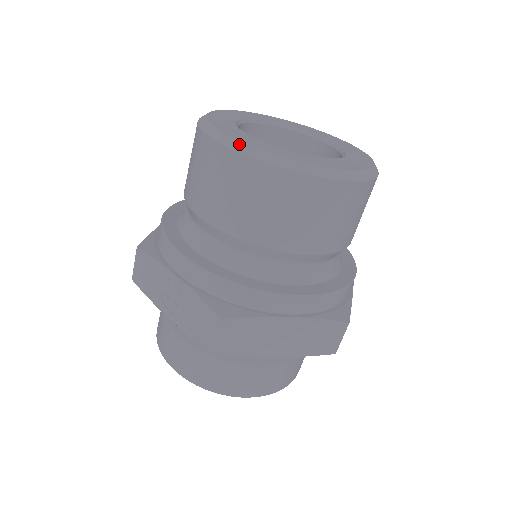
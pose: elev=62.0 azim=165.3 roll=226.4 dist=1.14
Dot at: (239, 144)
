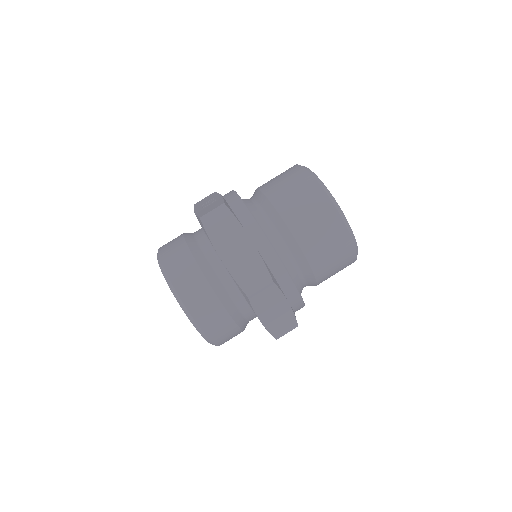
Dot at: (305, 167)
